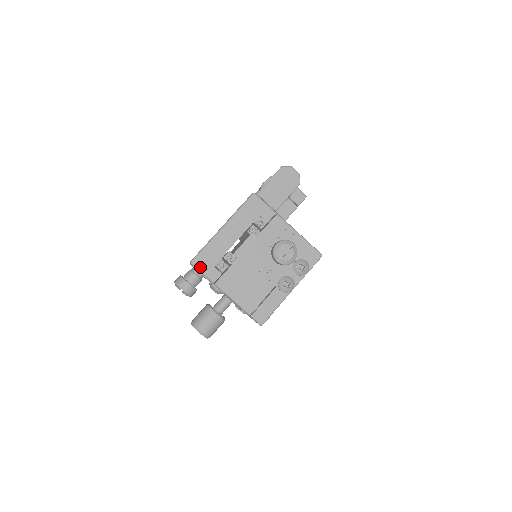
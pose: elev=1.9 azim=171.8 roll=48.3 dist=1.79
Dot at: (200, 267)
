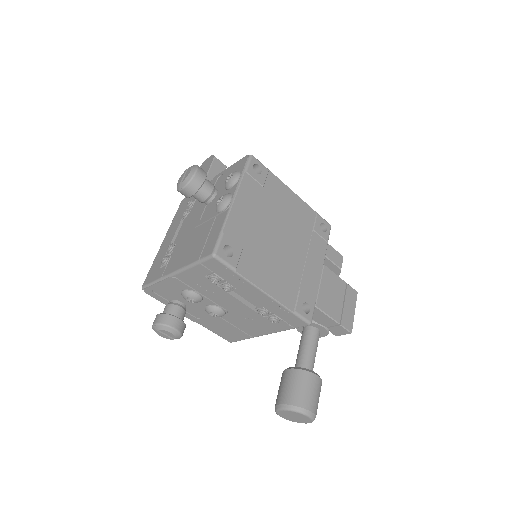
Dot at: (148, 282)
